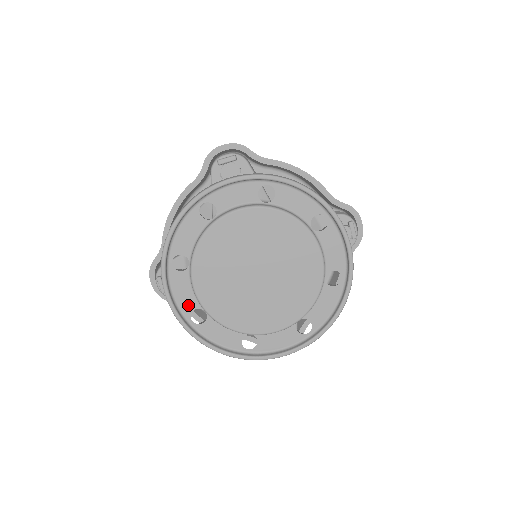
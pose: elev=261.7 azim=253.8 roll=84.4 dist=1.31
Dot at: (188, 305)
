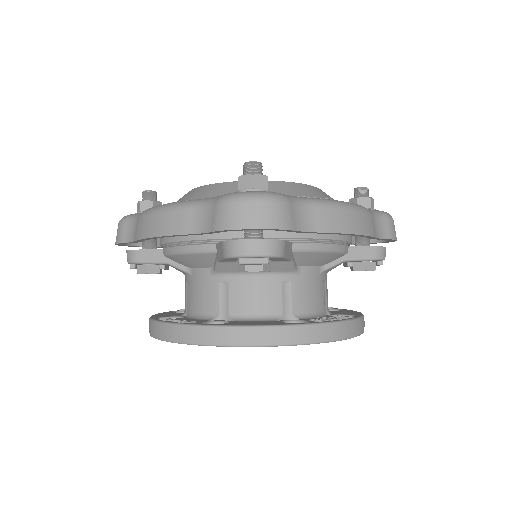
Dot at: occluded
